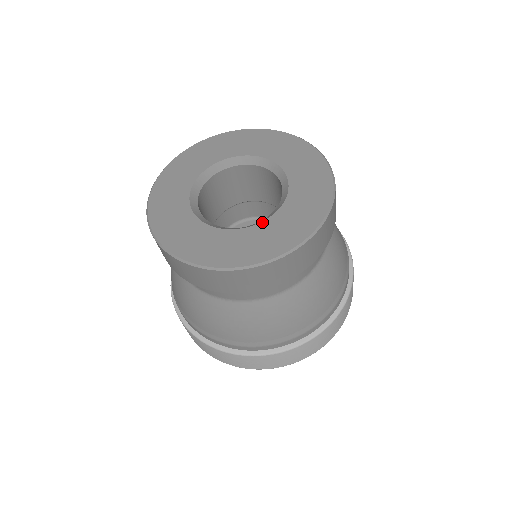
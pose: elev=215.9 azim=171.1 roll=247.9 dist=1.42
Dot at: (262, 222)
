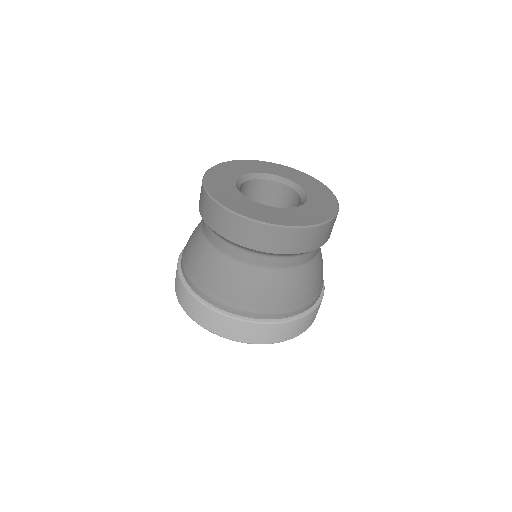
Dot at: (304, 204)
